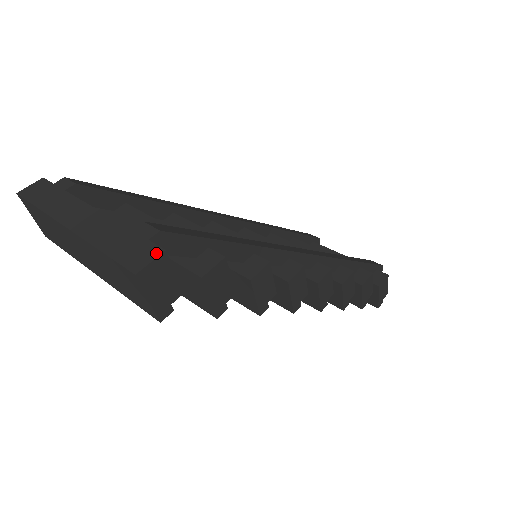
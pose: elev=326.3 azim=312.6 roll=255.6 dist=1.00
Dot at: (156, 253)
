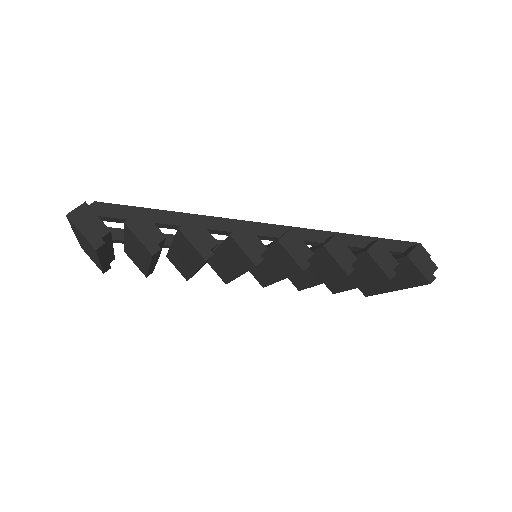
Dot at: (81, 205)
